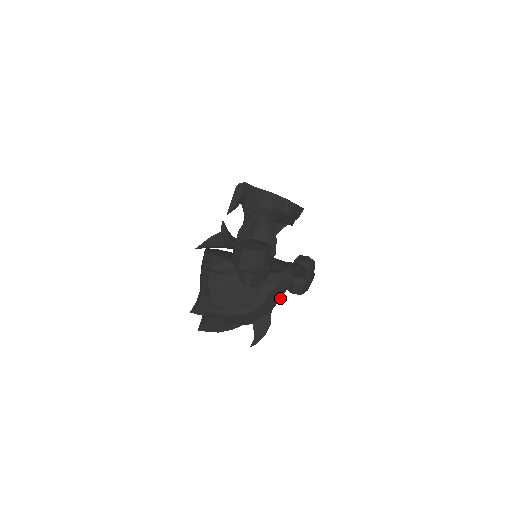
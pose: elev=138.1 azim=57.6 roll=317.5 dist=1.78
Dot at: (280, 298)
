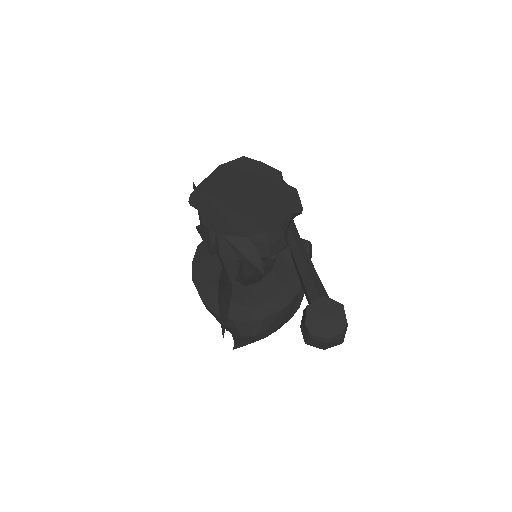
Dot at: occluded
